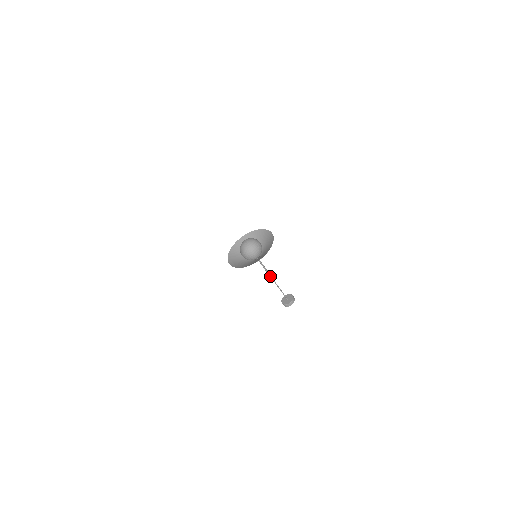
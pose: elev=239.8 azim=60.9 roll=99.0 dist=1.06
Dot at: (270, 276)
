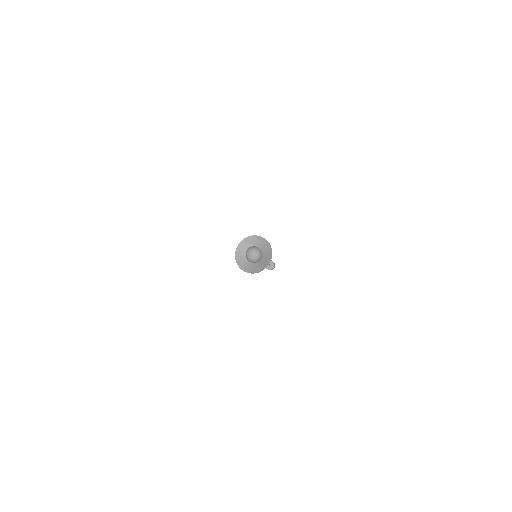
Dot at: occluded
